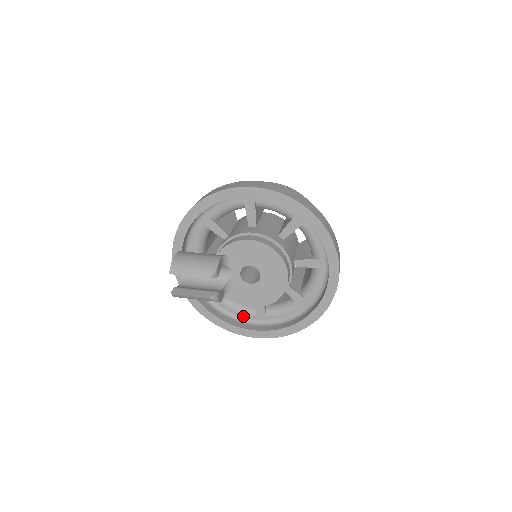
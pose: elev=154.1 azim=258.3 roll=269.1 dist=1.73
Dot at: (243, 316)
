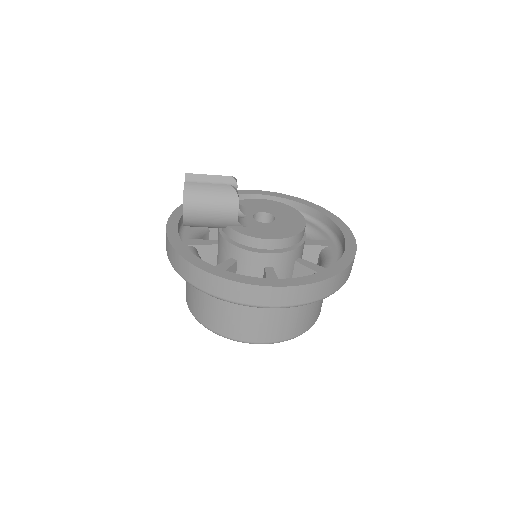
Dot at: occluded
